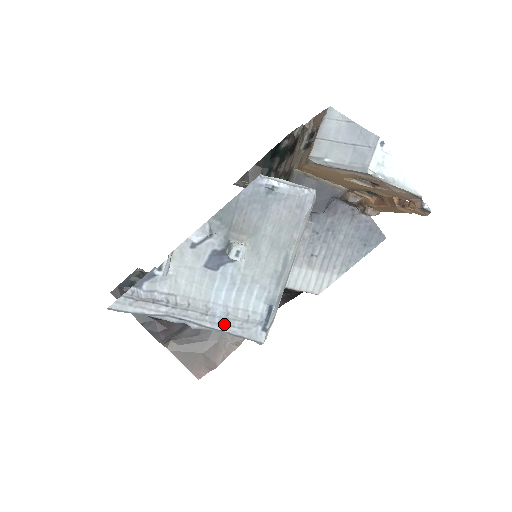
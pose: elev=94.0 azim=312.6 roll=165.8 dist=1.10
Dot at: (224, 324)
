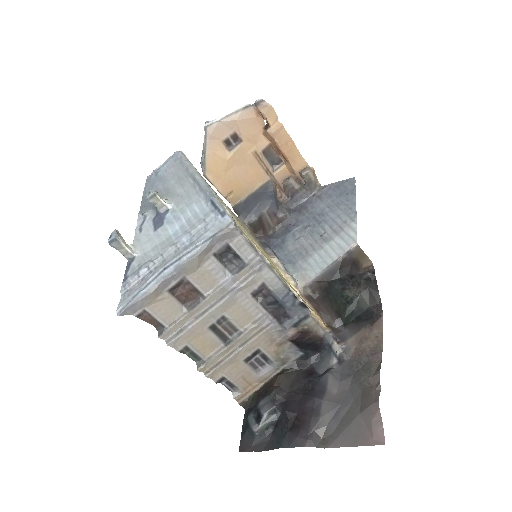
Dot at: (195, 241)
